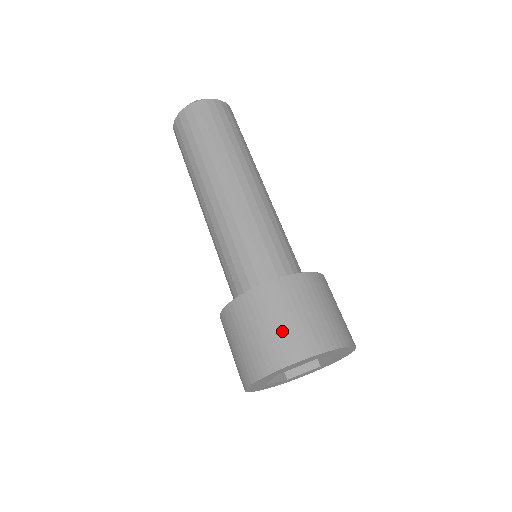
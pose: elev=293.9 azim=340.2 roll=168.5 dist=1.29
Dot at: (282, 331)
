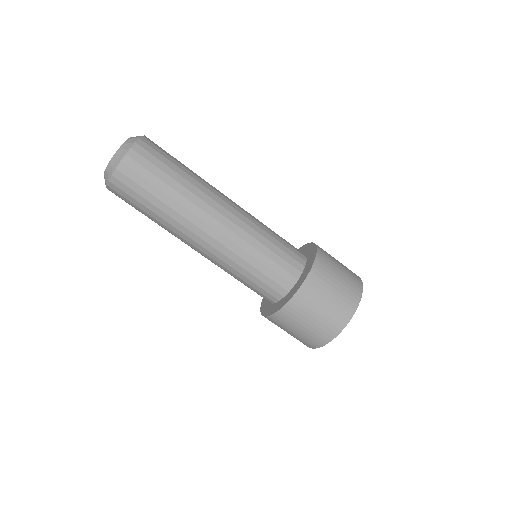
Dot at: (338, 297)
